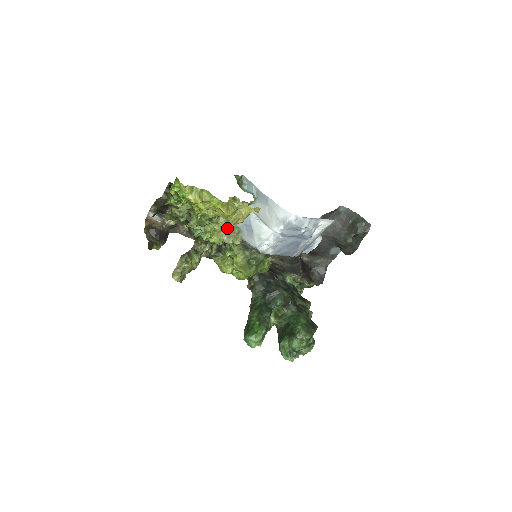
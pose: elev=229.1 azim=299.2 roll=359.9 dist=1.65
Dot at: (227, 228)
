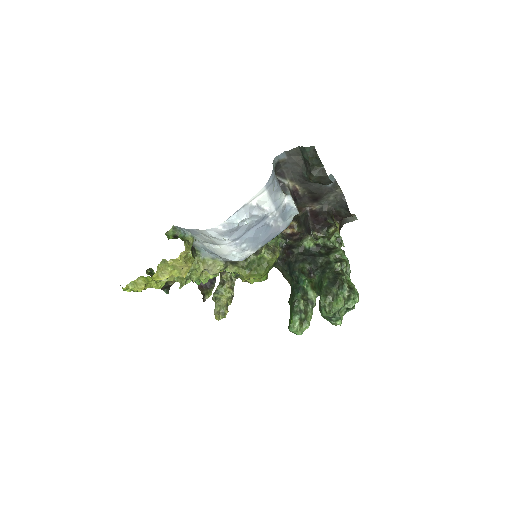
Dot at: (203, 266)
